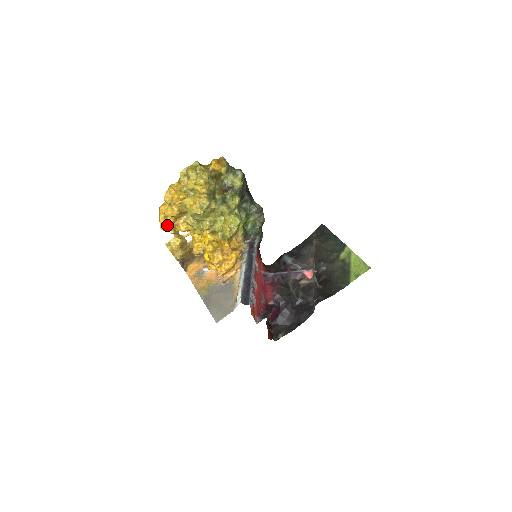
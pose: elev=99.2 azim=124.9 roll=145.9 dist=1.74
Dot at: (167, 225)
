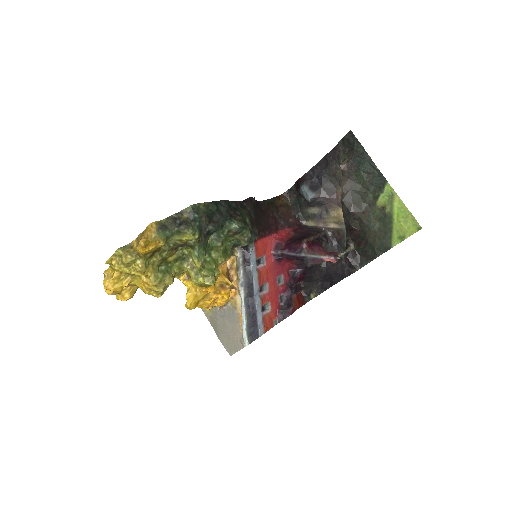
Dot at: occluded
